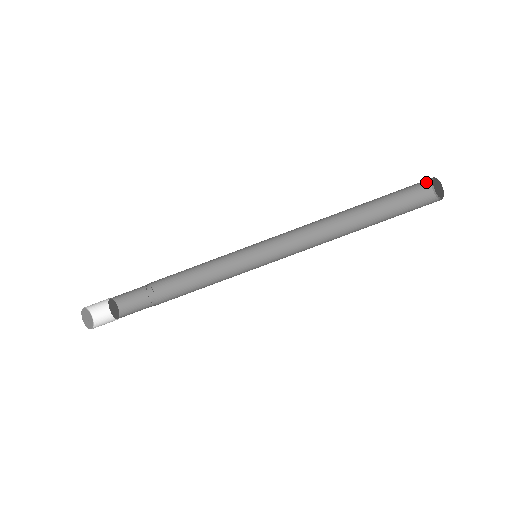
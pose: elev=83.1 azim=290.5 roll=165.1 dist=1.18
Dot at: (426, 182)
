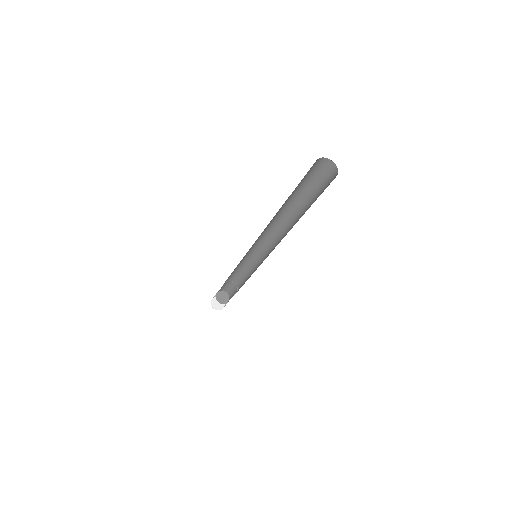
Dot at: occluded
